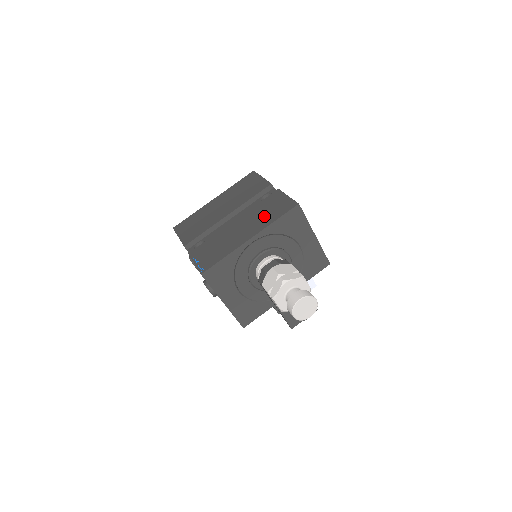
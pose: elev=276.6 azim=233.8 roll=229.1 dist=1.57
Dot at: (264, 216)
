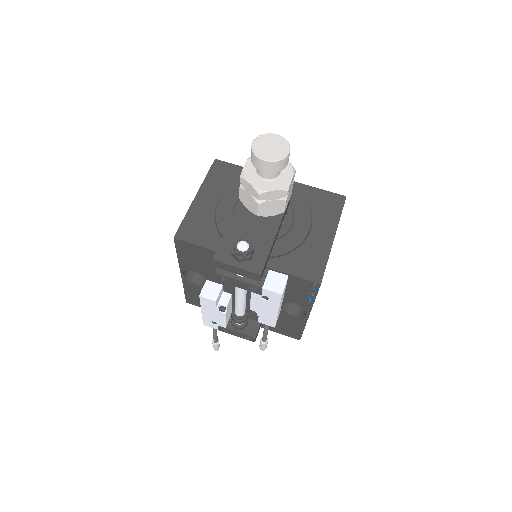
Dot at: occluded
